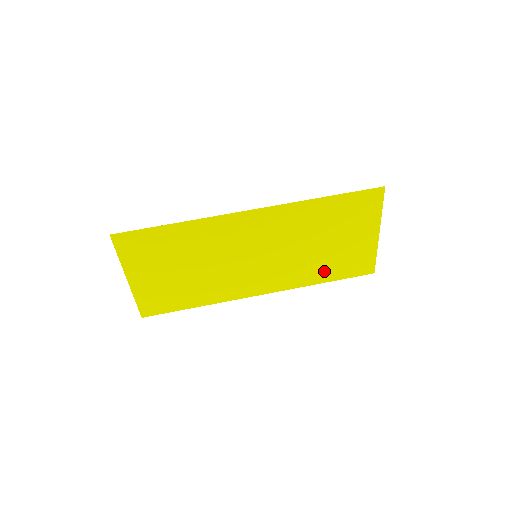
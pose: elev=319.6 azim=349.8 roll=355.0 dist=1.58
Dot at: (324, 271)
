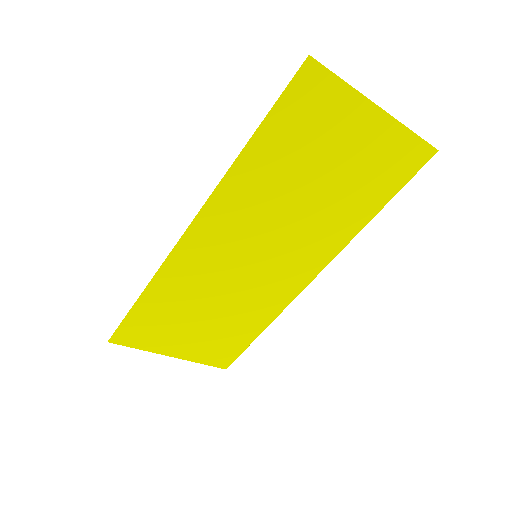
Dot at: (359, 205)
